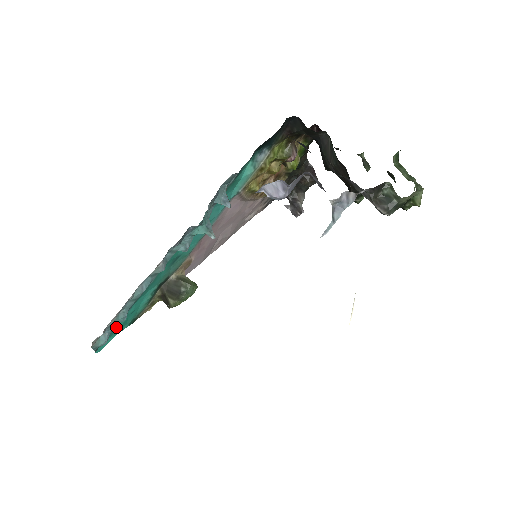
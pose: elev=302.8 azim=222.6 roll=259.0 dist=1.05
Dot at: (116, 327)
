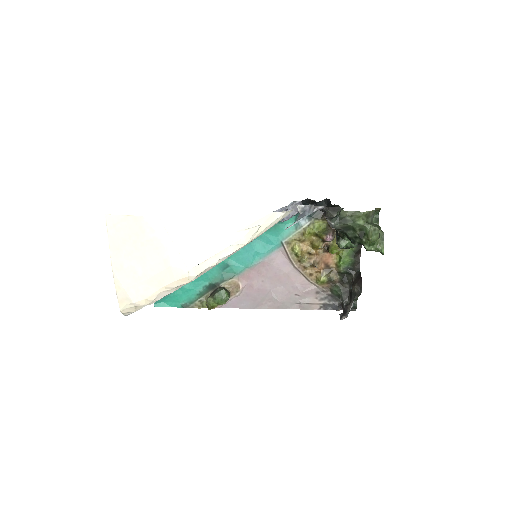
Dot at: (173, 292)
